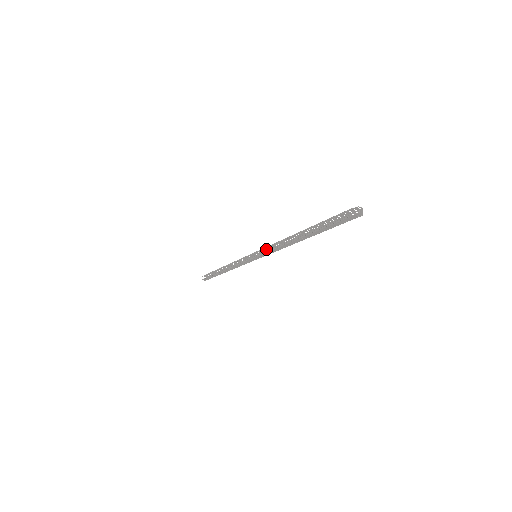
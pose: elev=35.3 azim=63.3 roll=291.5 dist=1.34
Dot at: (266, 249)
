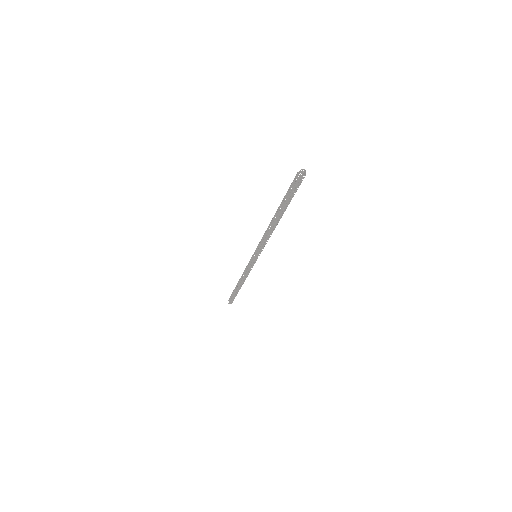
Dot at: occluded
